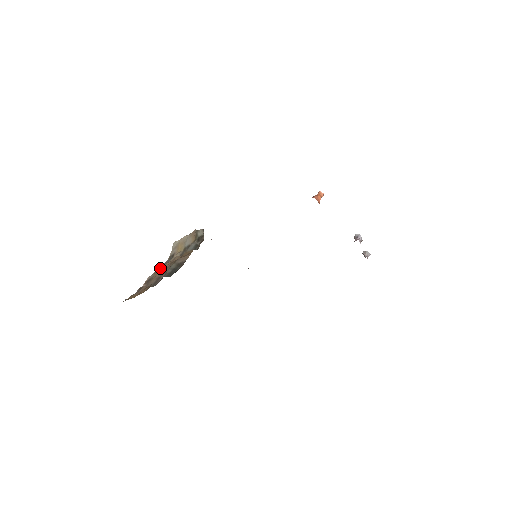
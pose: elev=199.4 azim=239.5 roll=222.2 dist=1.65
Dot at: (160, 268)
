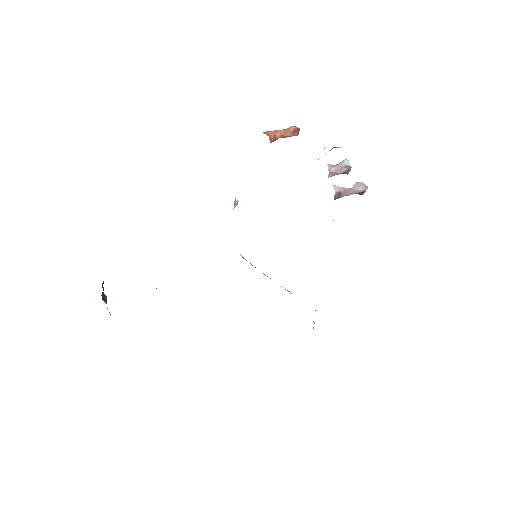
Dot at: occluded
